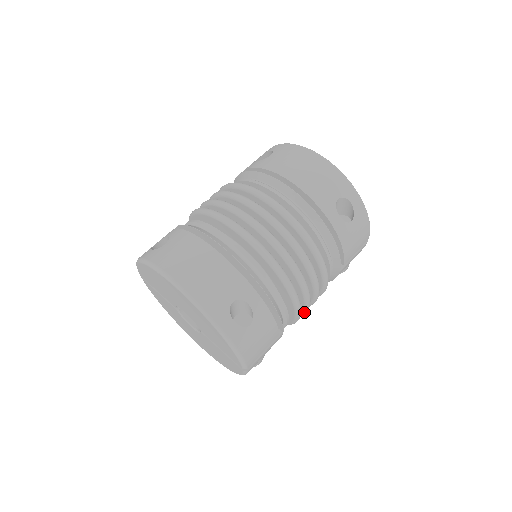
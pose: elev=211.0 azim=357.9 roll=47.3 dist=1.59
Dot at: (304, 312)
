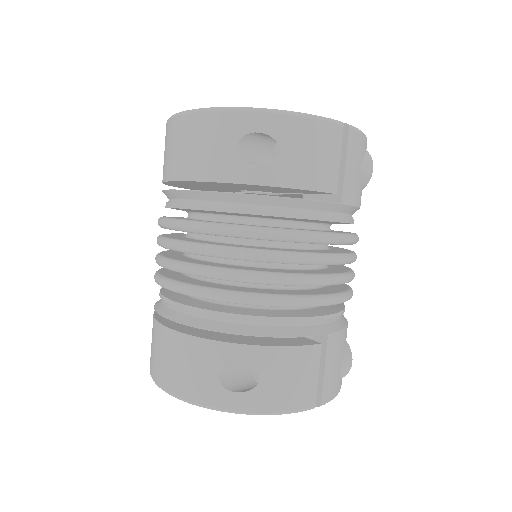
Dot at: (343, 283)
